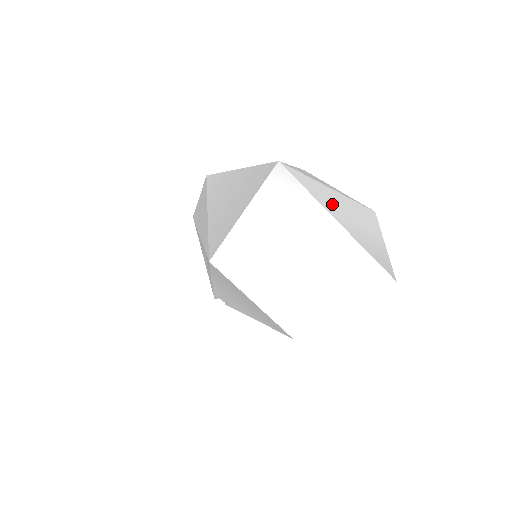
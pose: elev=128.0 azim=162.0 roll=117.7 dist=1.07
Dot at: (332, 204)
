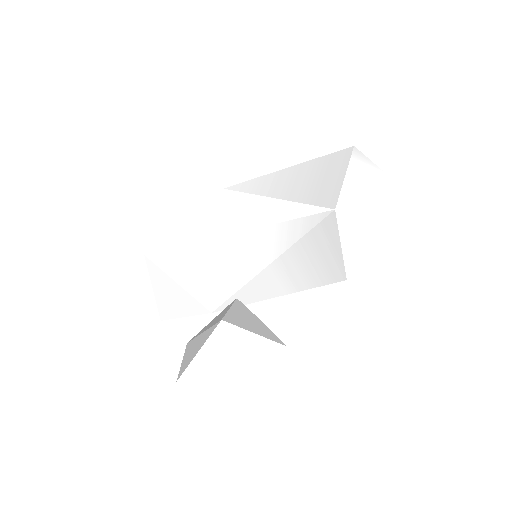
Dot at: occluded
